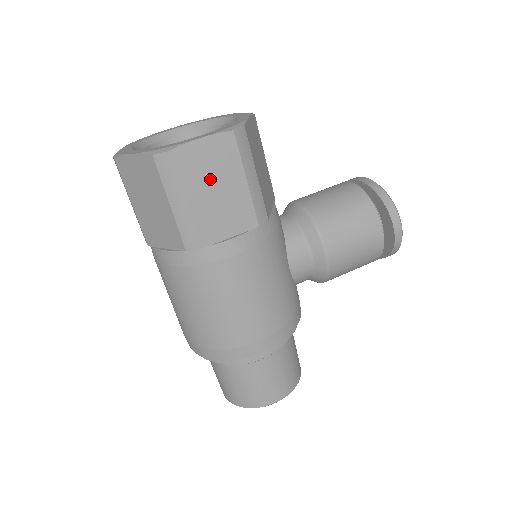
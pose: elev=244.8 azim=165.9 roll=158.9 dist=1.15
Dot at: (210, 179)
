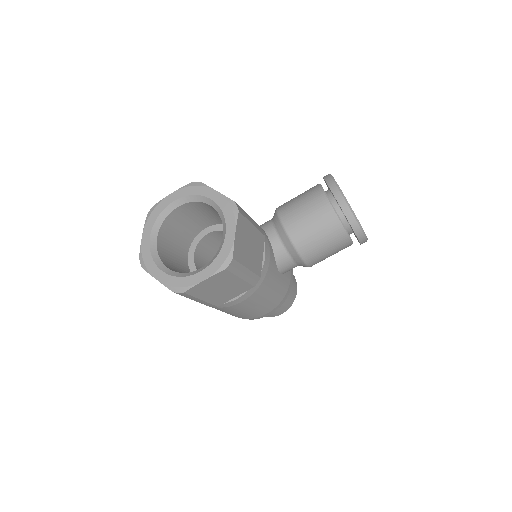
Dot at: (215, 288)
